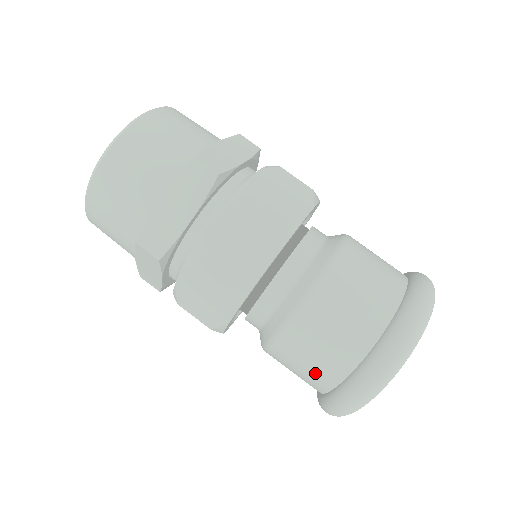
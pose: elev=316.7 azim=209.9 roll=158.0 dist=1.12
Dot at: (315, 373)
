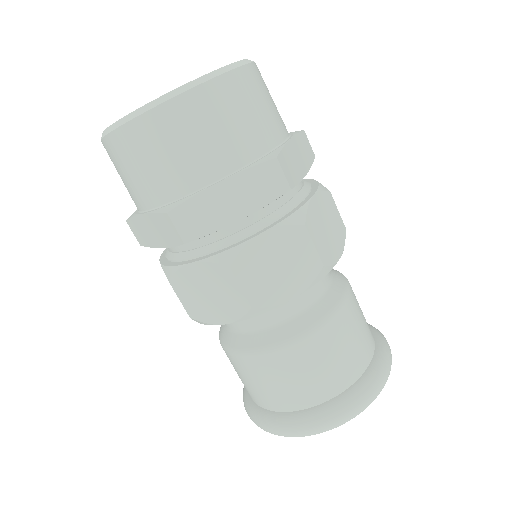
Dot at: (269, 394)
